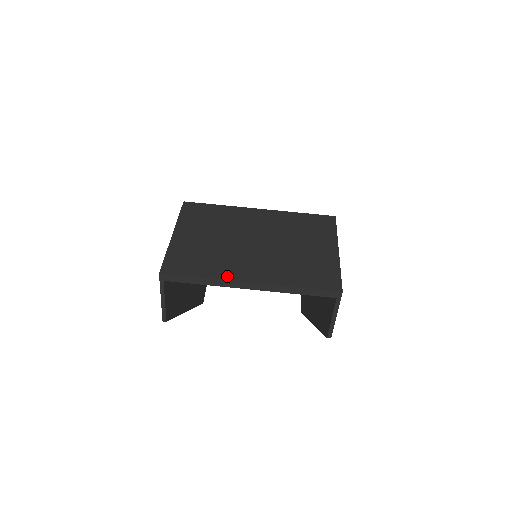
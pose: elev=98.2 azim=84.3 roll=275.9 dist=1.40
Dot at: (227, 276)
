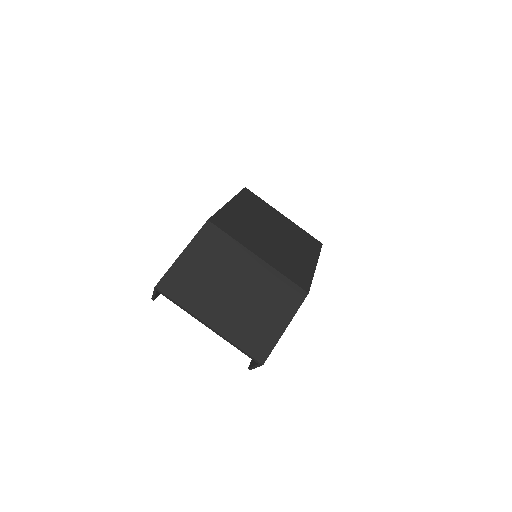
Dot at: (197, 313)
